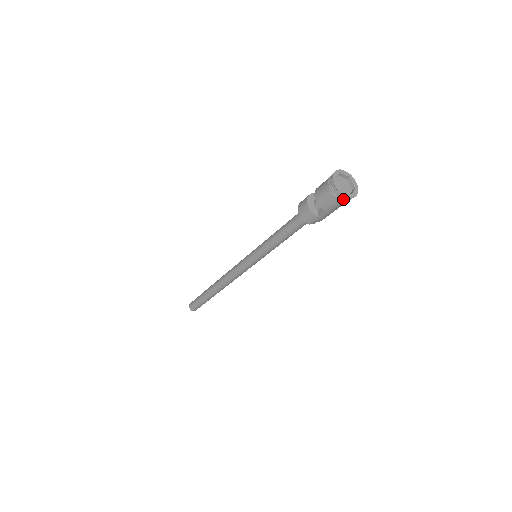
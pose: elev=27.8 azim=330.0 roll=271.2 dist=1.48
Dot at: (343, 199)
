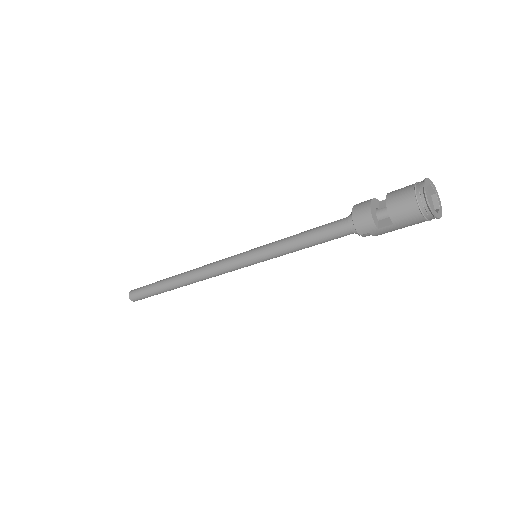
Dot at: (426, 215)
